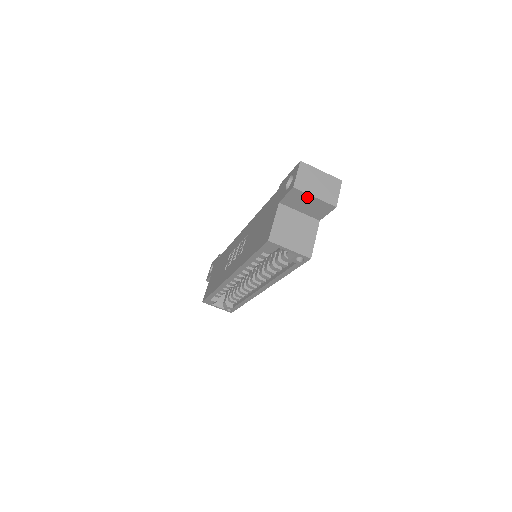
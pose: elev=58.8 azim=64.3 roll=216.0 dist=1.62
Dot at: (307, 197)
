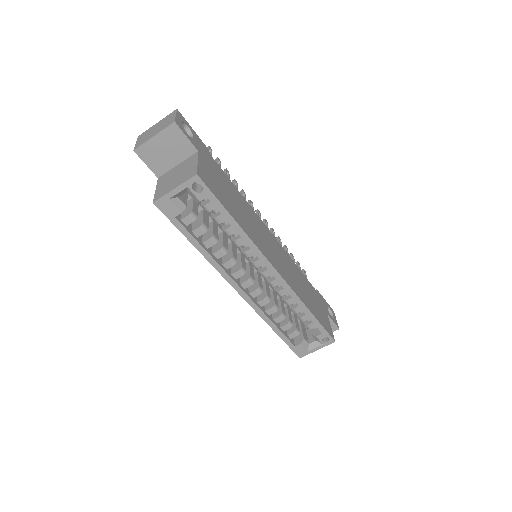
Dot at: (152, 145)
